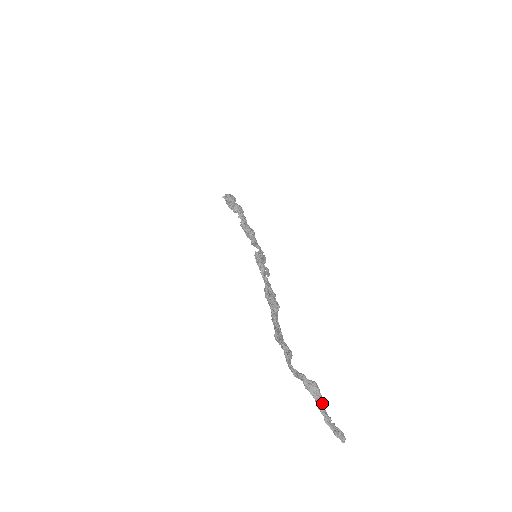
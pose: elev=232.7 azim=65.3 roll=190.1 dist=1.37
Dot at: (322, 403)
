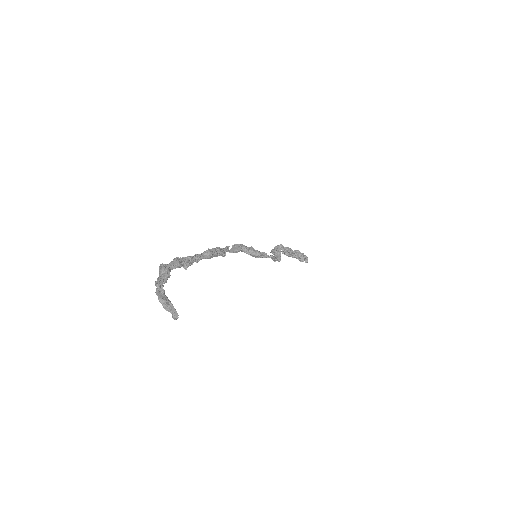
Dot at: (163, 279)
